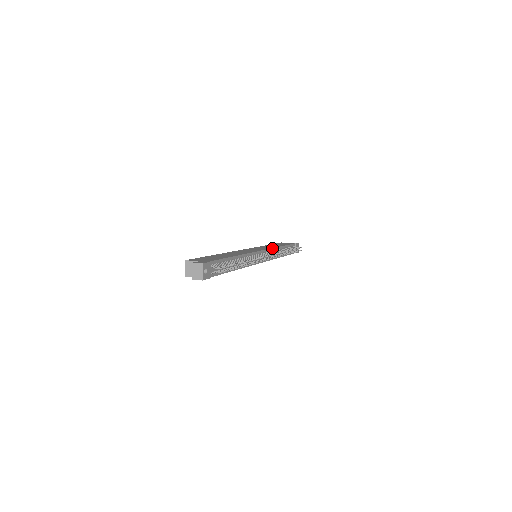
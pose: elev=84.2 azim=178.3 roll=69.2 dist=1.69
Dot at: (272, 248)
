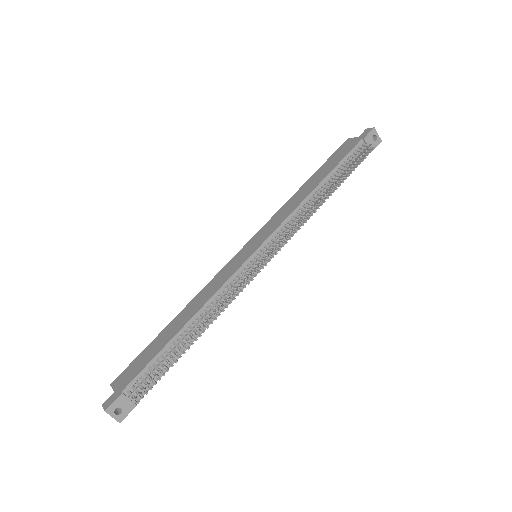
Dot at: (285, 219)
